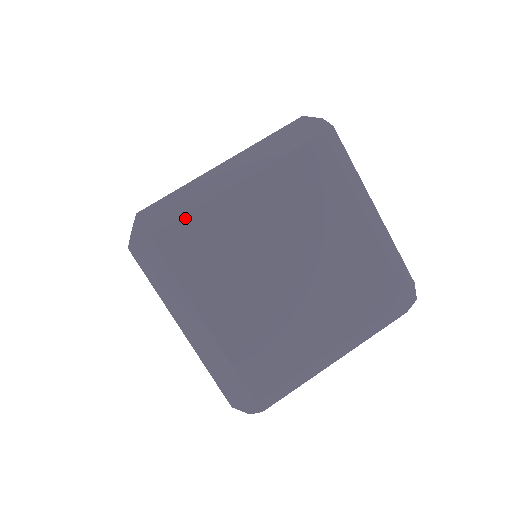
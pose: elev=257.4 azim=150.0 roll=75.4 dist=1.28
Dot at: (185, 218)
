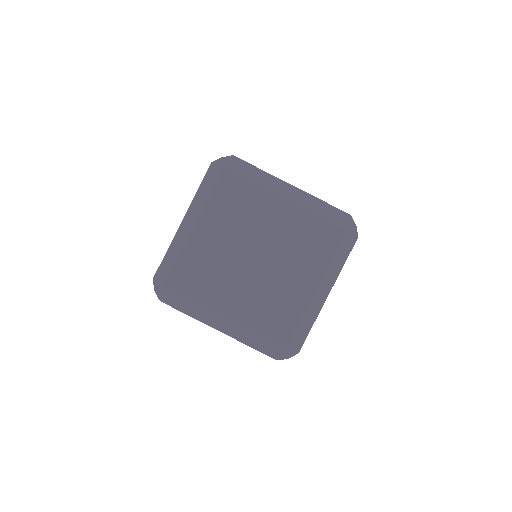
Dot at: (176, 266)
